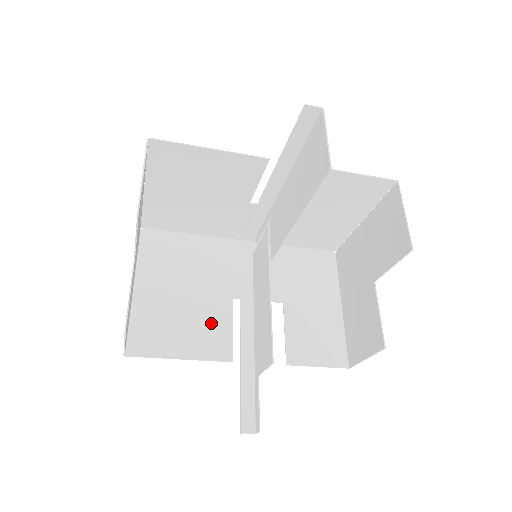
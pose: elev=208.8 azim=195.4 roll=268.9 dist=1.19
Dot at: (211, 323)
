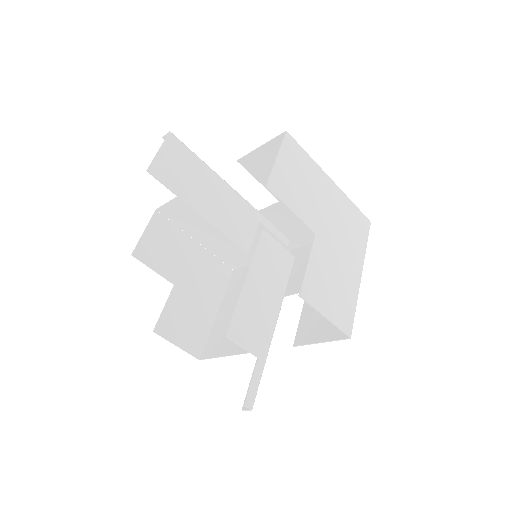
Dot at: occluded
